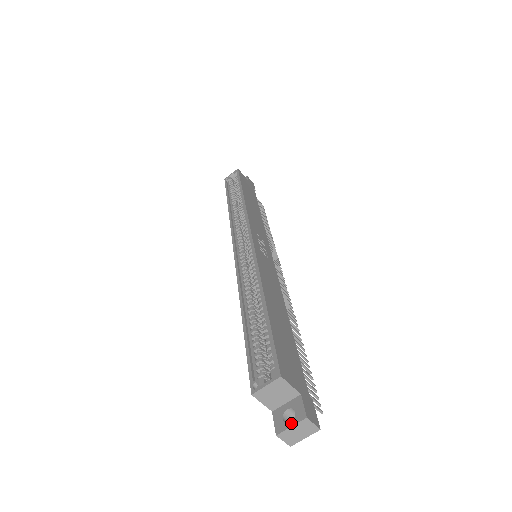
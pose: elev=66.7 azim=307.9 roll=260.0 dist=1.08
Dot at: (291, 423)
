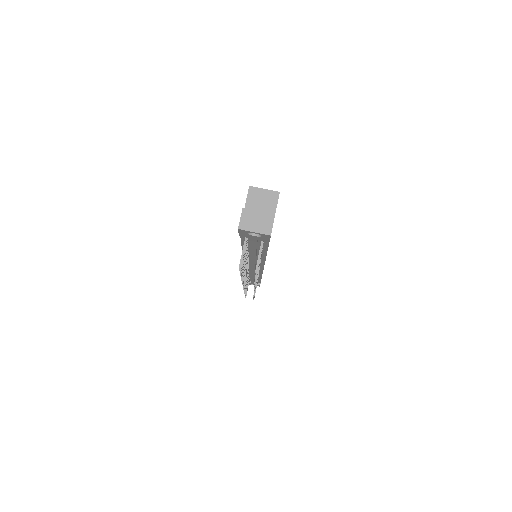
Dot at: (260, 211)
